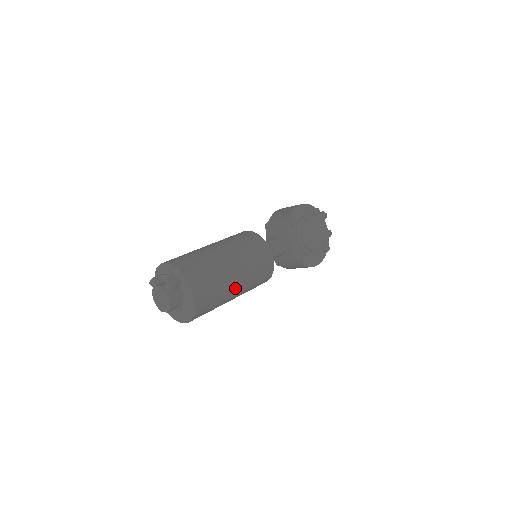
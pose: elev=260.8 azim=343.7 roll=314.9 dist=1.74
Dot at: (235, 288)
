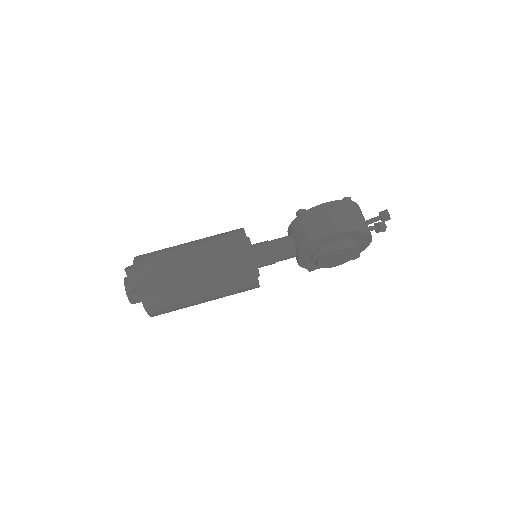
Dot at: occluded
